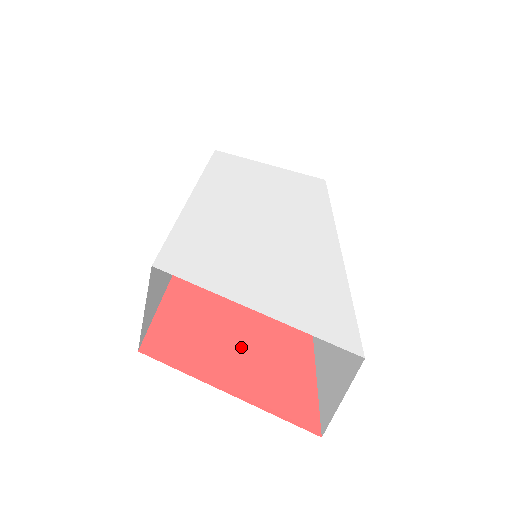
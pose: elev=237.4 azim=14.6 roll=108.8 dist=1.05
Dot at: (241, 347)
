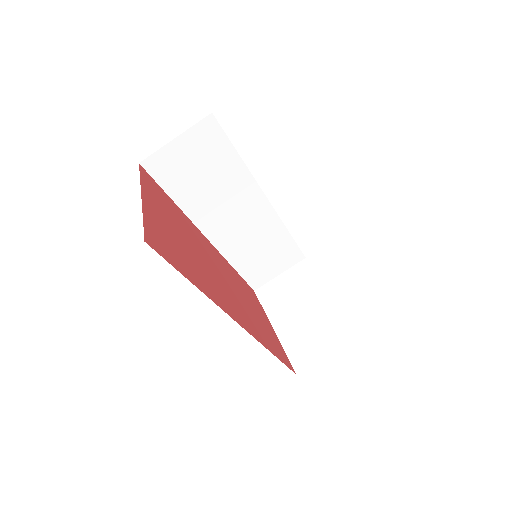
Dot at: (179, 235)
